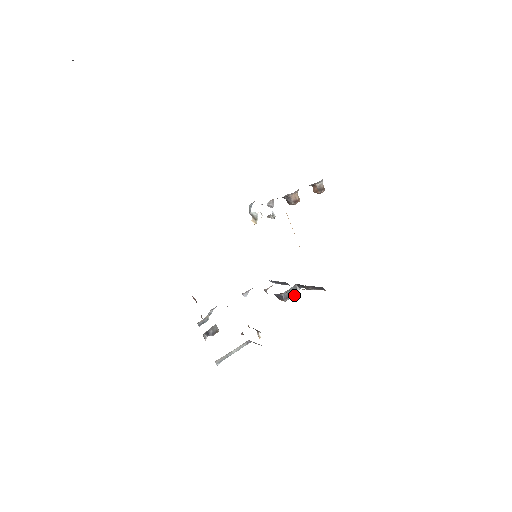
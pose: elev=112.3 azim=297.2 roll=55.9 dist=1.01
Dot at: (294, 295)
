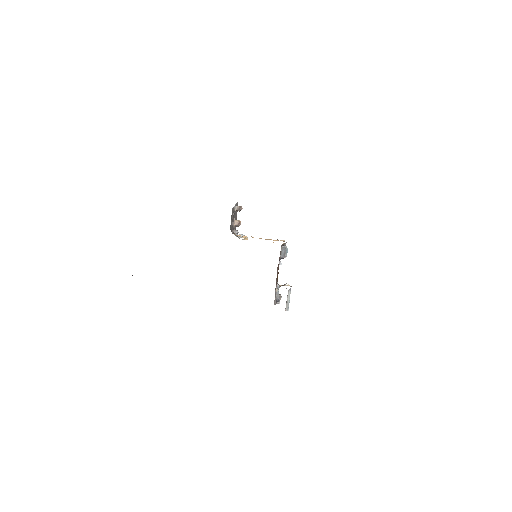
Dot at: (287, 250)
